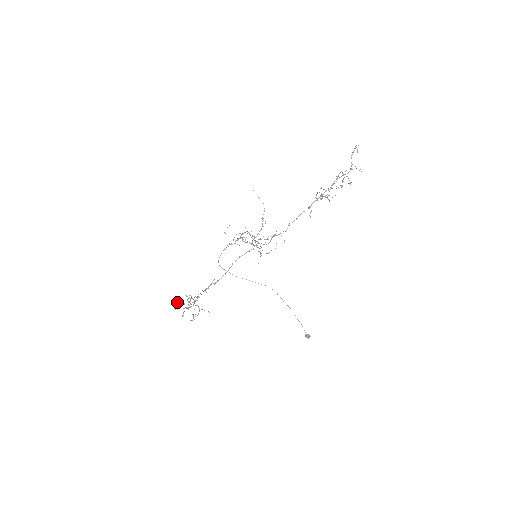
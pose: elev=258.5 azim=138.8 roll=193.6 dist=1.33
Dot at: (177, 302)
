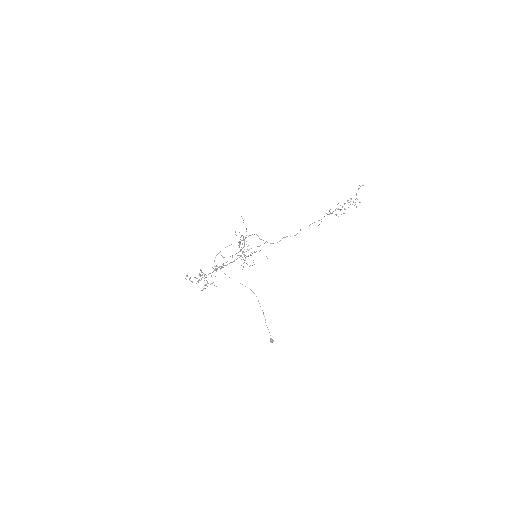
Dot at: occluded
